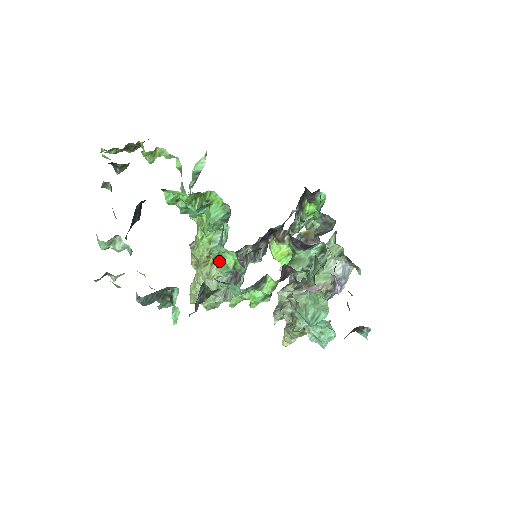
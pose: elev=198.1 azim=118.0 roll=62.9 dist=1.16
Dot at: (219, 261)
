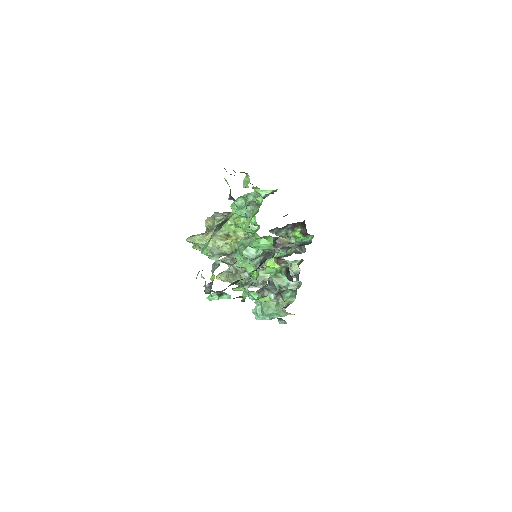
Dot at: (242, 262)
